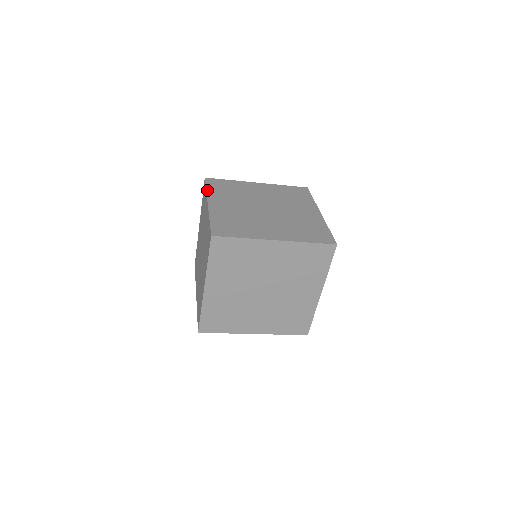
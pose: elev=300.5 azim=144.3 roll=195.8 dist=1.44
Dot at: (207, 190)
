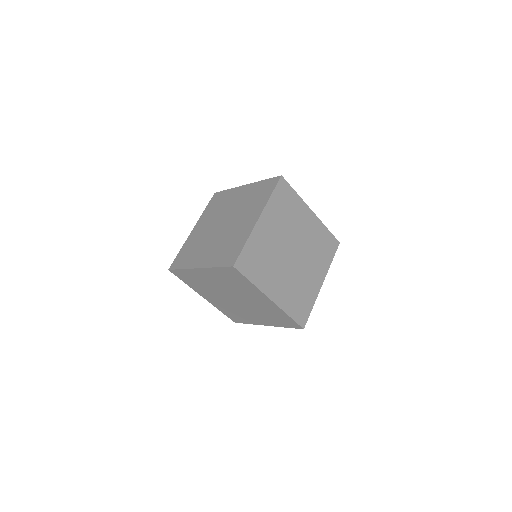
Dot at: (230, 189)
